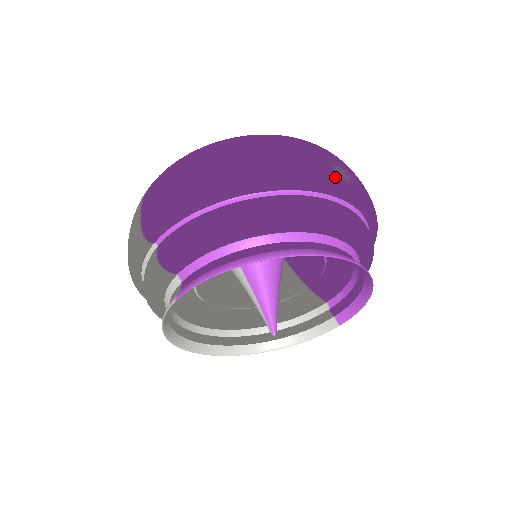
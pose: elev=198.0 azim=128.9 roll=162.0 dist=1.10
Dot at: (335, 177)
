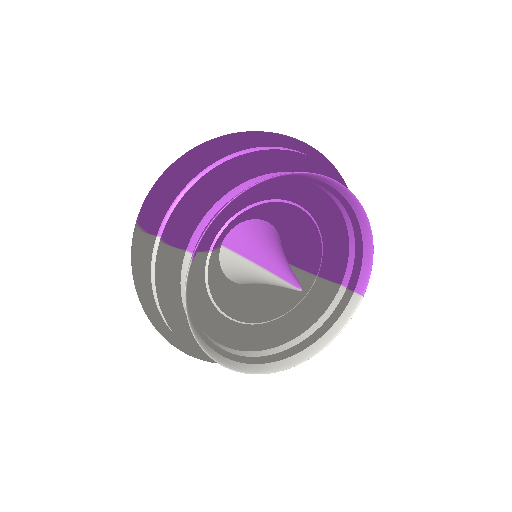
Dot at: (291, 137)
